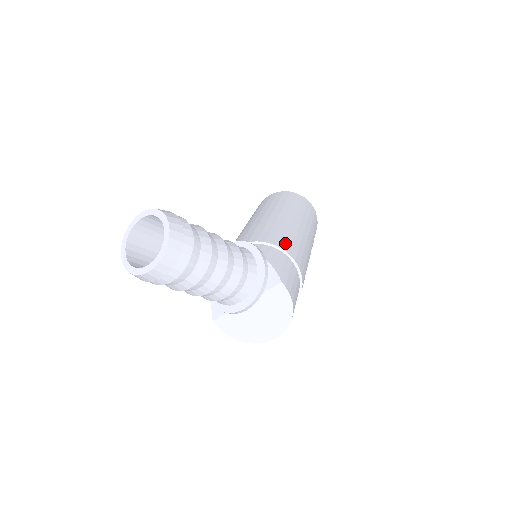
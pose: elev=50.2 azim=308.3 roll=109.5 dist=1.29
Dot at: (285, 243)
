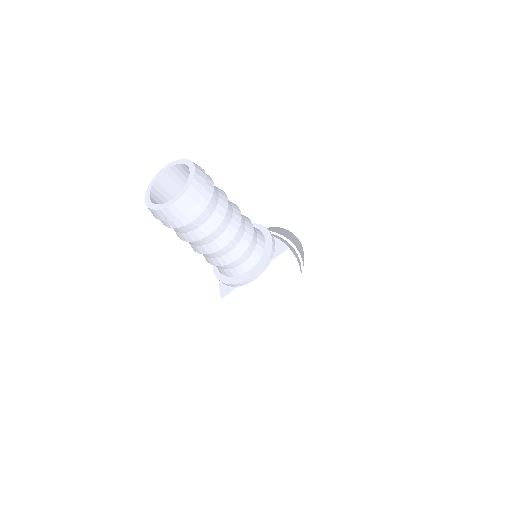
Dot at: (284, 235)
